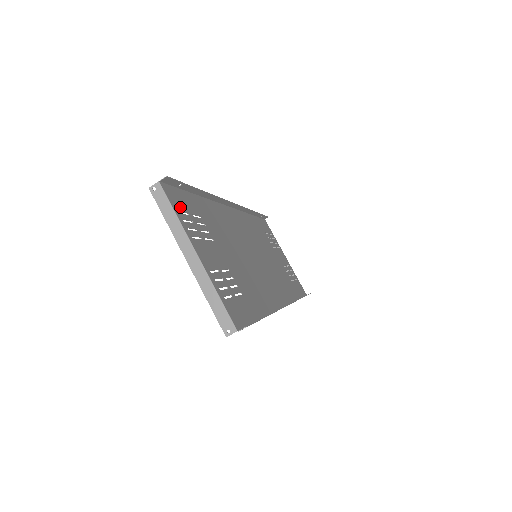
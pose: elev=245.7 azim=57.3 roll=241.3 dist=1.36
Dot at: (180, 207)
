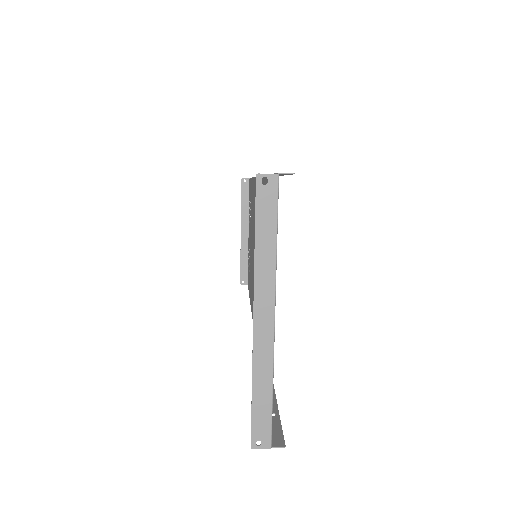
Dot at: occluded
